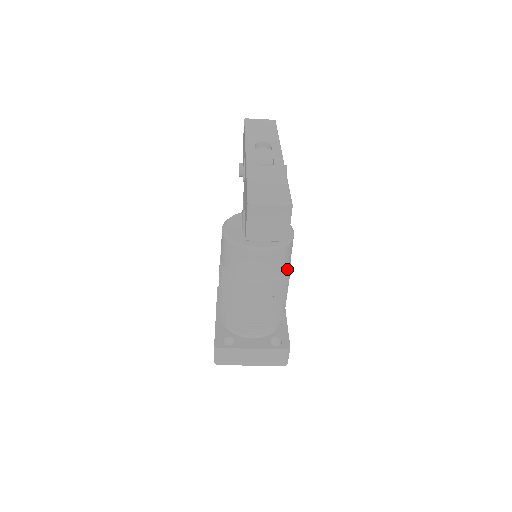
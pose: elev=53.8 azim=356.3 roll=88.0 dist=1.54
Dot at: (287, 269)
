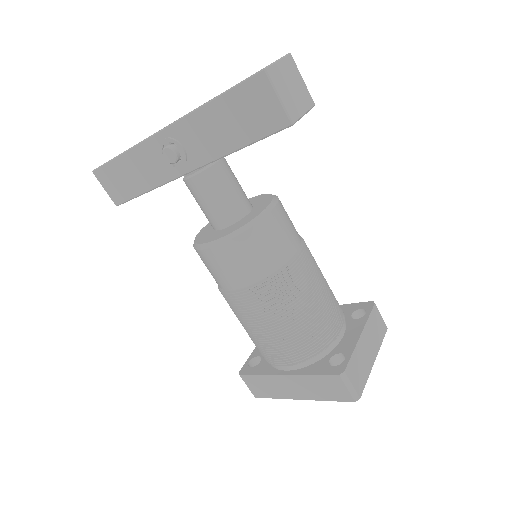
Dot at: occluded
